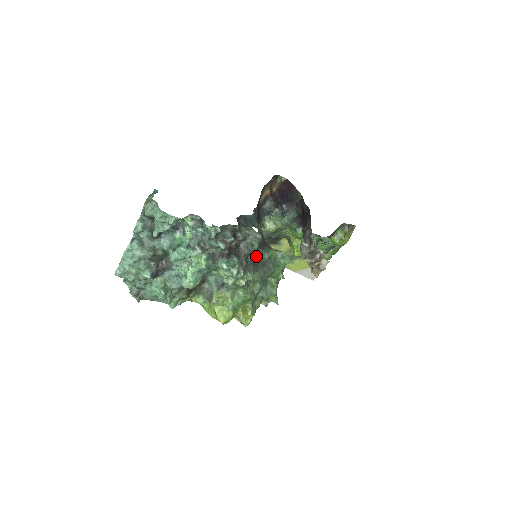
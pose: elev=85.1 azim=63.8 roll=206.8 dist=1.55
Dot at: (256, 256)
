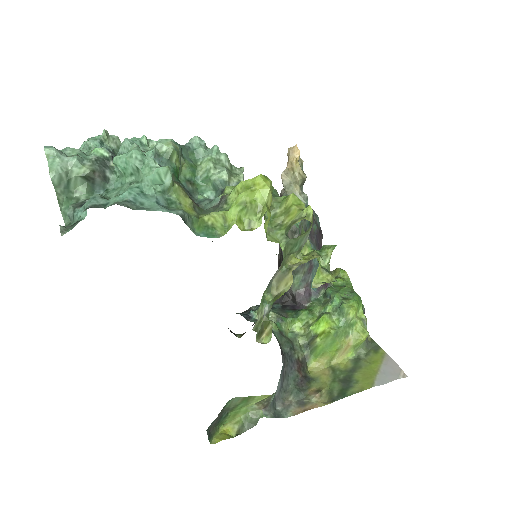
Dot at: occluded
